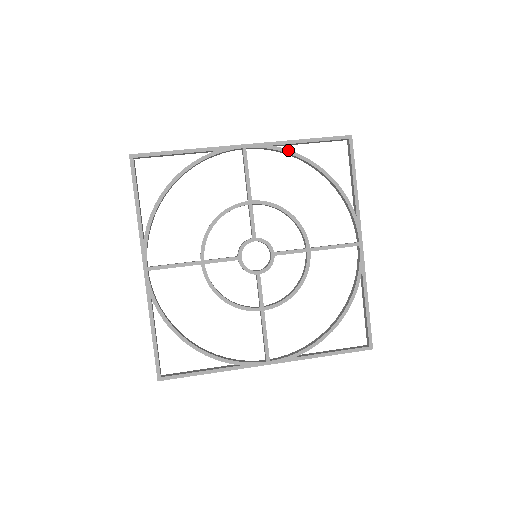
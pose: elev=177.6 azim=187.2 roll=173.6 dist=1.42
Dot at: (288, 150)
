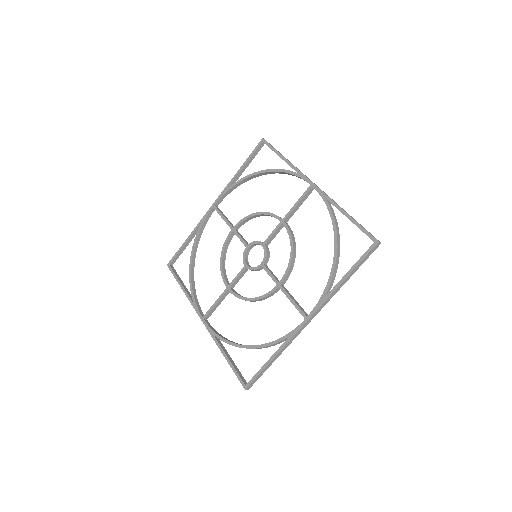
Dot at: (332, 211)
